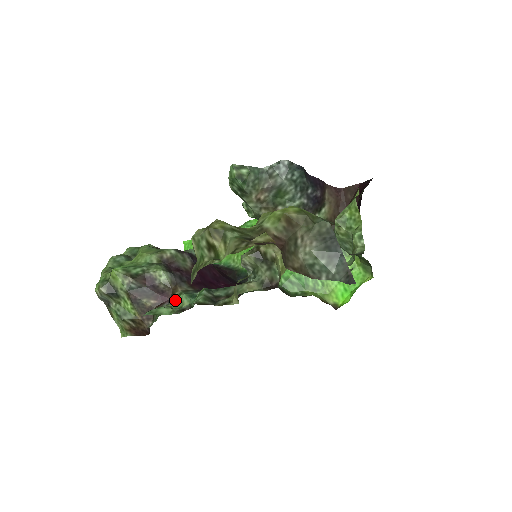
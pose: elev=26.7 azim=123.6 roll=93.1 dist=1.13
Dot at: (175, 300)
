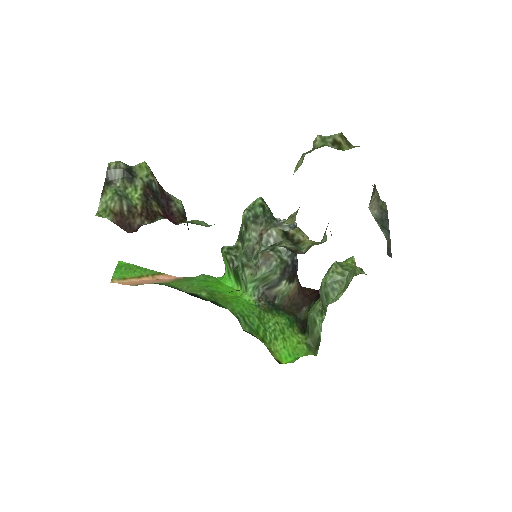
Dot at: (189, 221)
